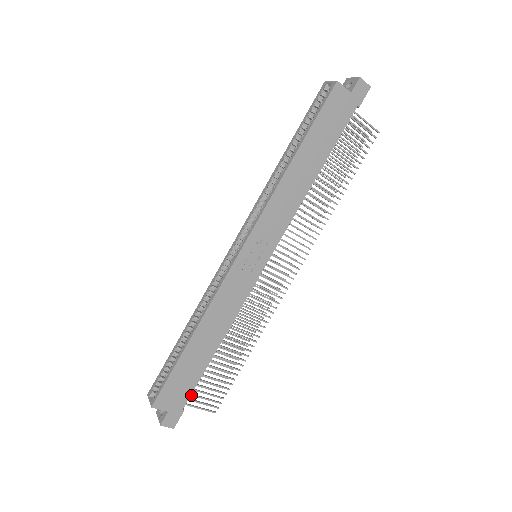
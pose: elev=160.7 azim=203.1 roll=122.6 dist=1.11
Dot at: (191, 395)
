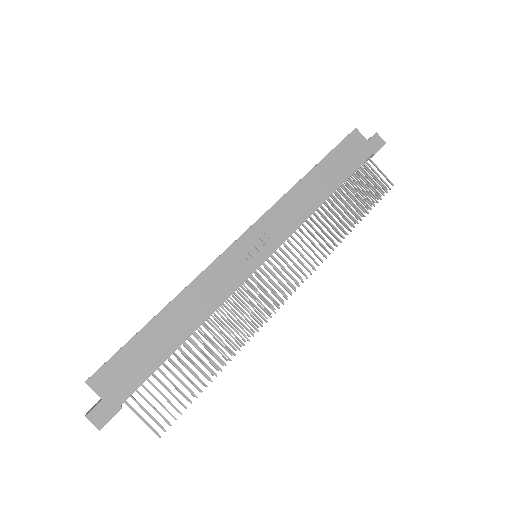
Dot at: (138, 393)
